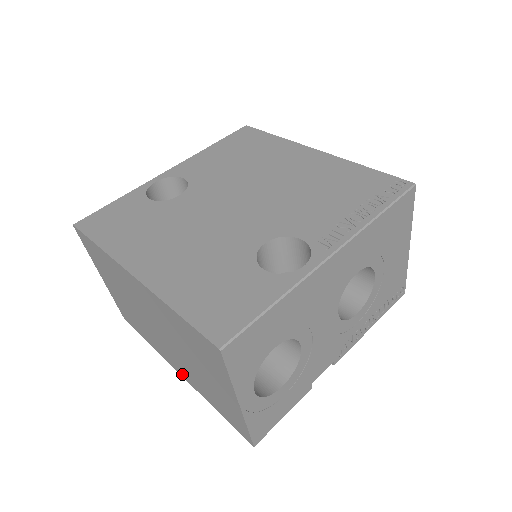
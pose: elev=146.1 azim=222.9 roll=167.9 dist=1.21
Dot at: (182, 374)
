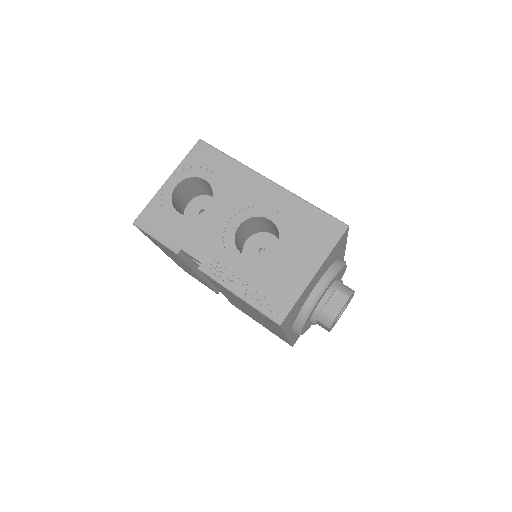
Dot at: occluded
